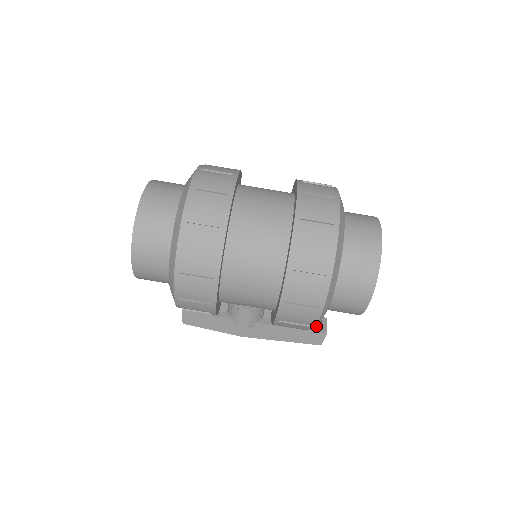
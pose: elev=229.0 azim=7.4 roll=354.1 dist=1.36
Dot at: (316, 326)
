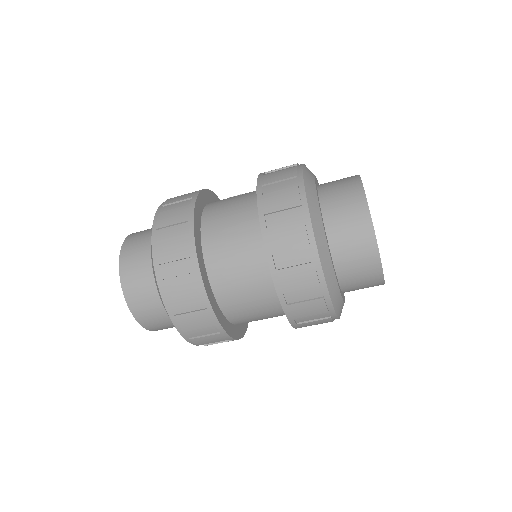
Dot at: occluded
